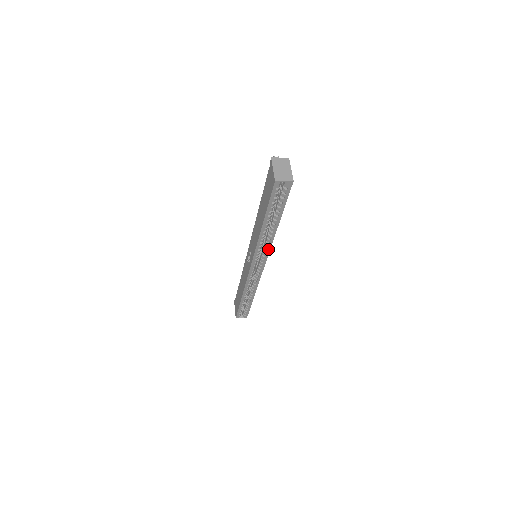
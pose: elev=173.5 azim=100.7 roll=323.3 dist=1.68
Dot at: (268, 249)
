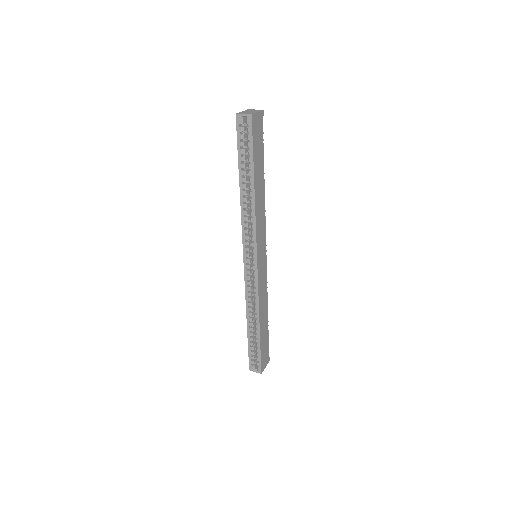
Dot at: (254, 229)
